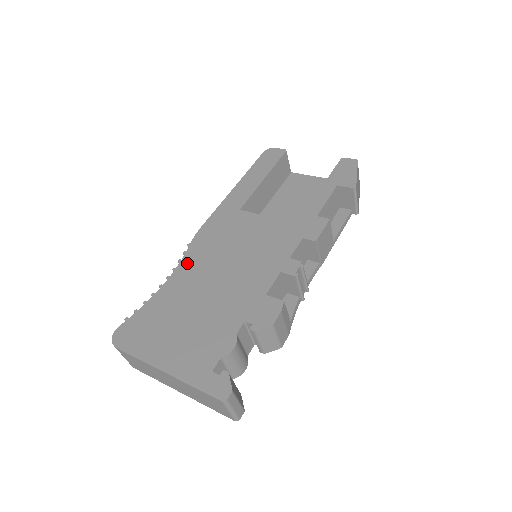
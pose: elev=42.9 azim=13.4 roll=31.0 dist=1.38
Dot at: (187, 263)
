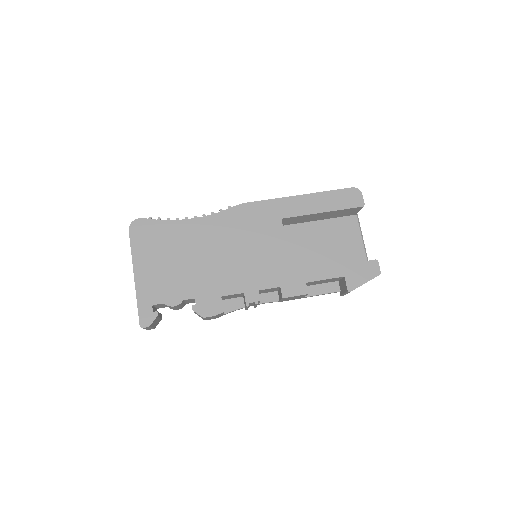
Dot at: (214, 220)
